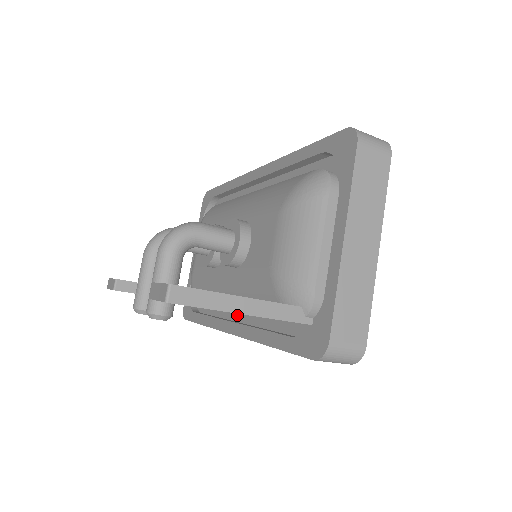
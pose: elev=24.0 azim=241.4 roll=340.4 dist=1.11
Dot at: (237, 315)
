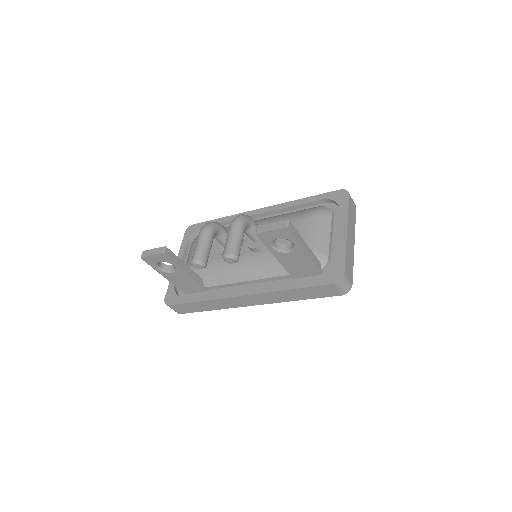
Dot at: (242, 288)
